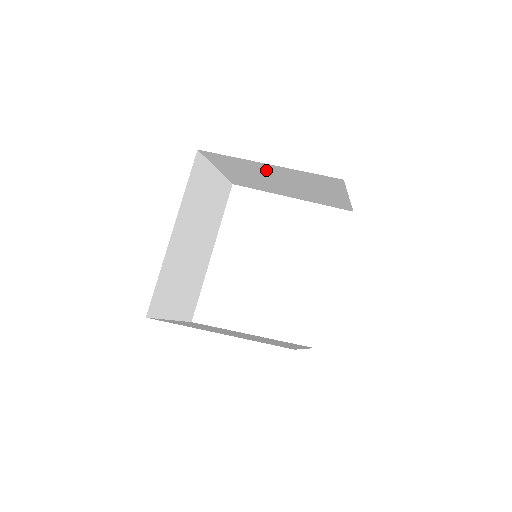
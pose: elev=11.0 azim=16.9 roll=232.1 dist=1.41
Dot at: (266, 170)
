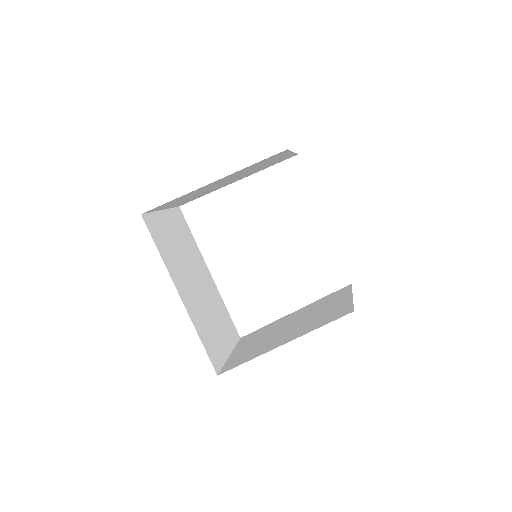
Dot at: (211, 185)
